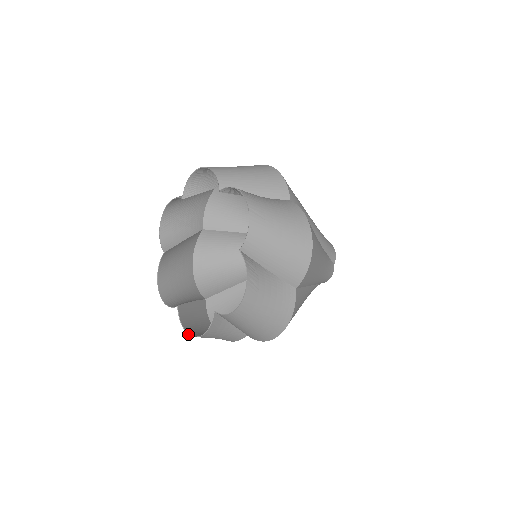
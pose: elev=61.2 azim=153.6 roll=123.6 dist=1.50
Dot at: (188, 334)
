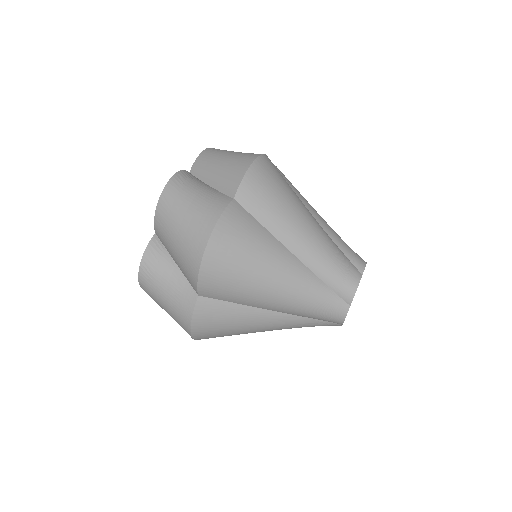
Dot at: occluded
